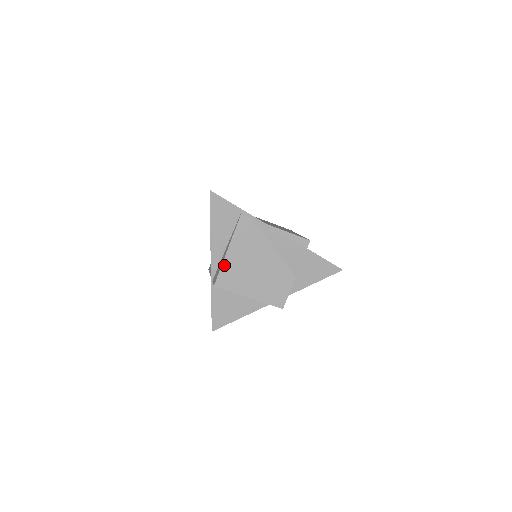
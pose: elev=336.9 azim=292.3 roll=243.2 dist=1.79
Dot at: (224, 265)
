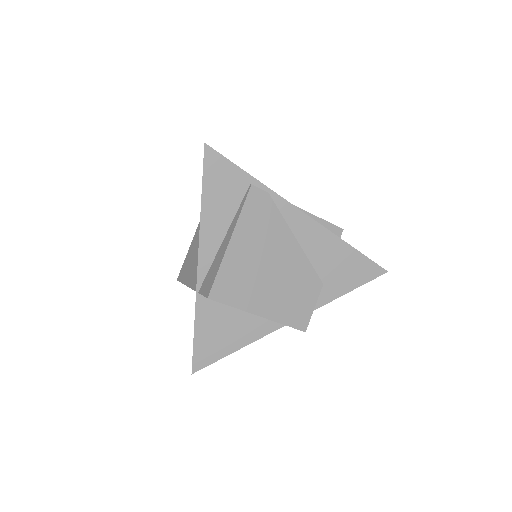
Dot at: (224, 264)
